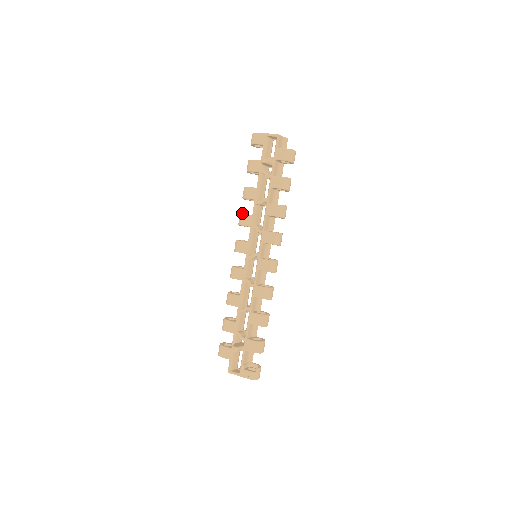
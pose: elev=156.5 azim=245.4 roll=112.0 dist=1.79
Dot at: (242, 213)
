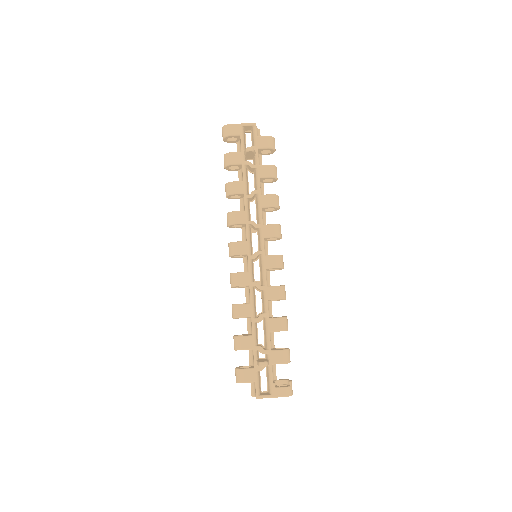
Dot at: (230, 212)
